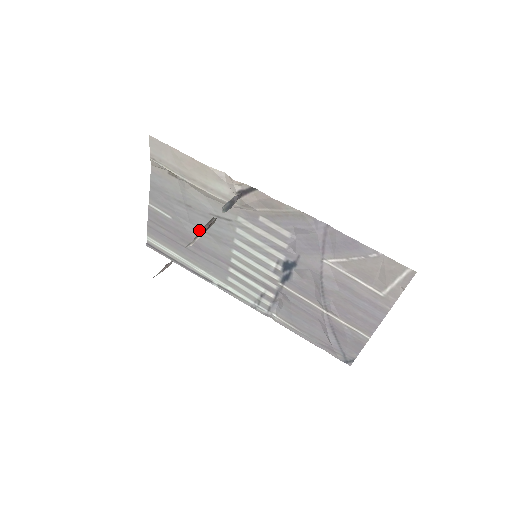
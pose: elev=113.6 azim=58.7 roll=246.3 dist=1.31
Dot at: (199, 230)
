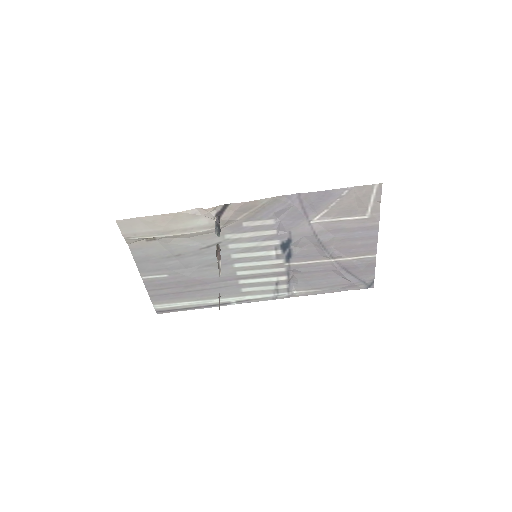
Dot at: (197, 269)
